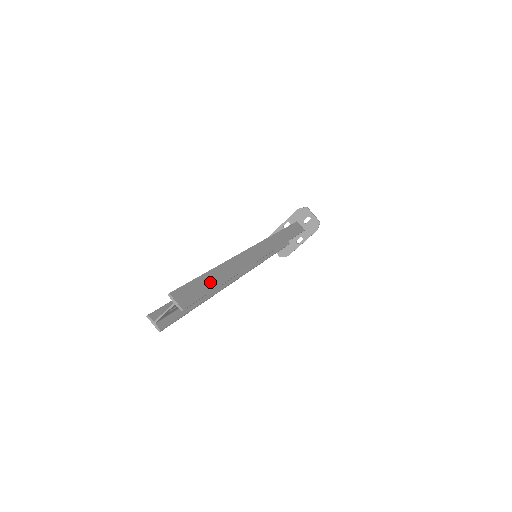
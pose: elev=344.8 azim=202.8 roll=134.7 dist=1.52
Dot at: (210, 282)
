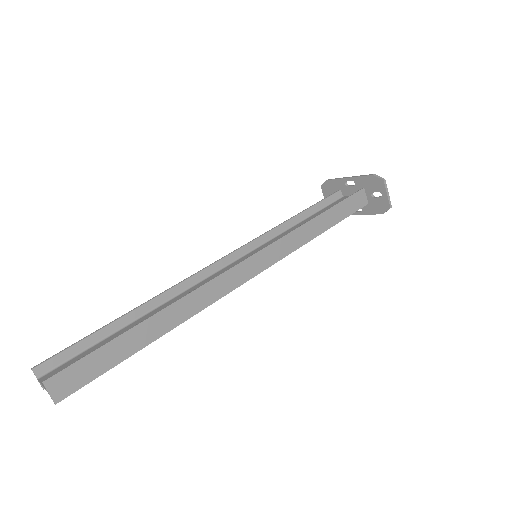
Dot at: (127, 346)
